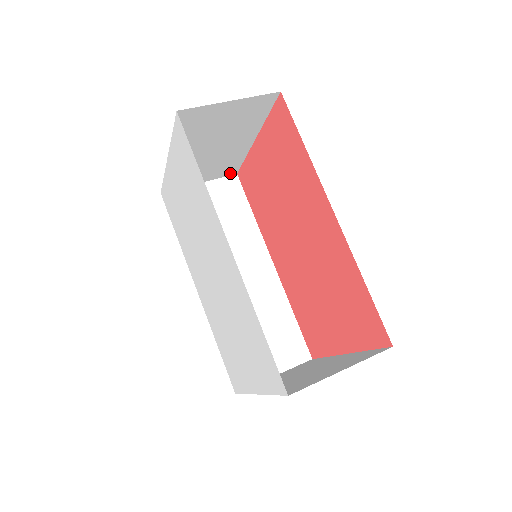
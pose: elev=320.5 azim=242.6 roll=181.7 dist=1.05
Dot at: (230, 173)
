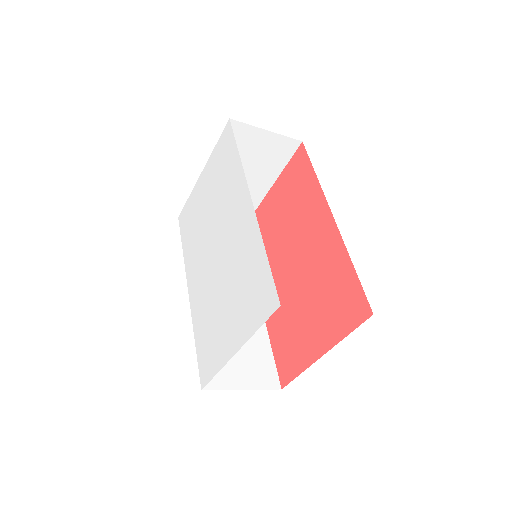
Dot at: occluded
